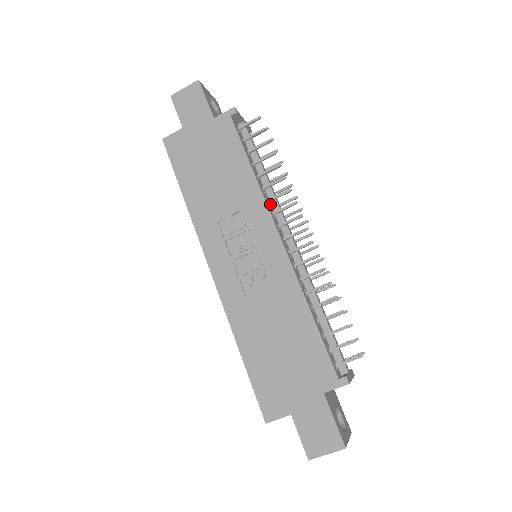
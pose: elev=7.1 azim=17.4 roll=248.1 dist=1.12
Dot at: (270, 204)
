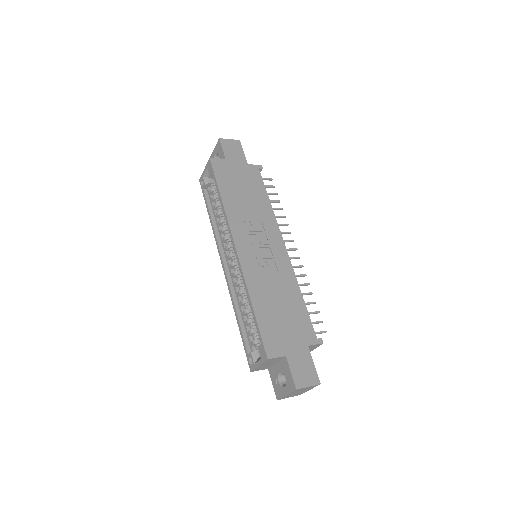
Dot at: occluded
